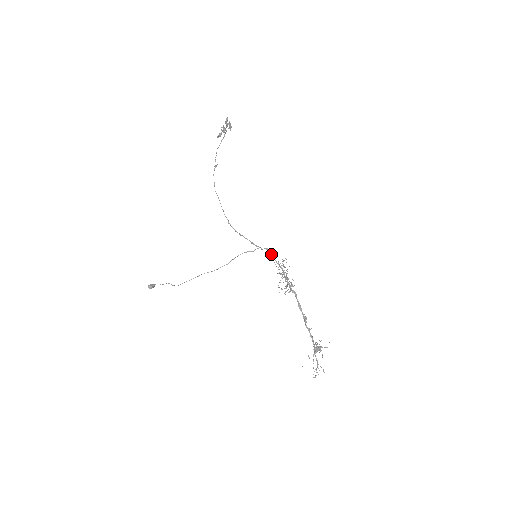
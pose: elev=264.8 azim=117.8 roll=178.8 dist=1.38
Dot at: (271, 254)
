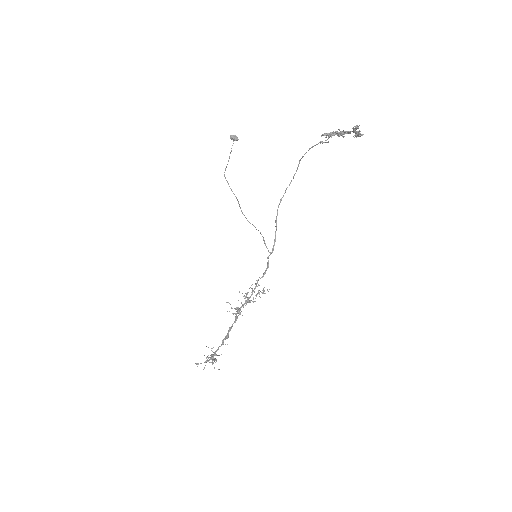
Dot at: (264, 272)
